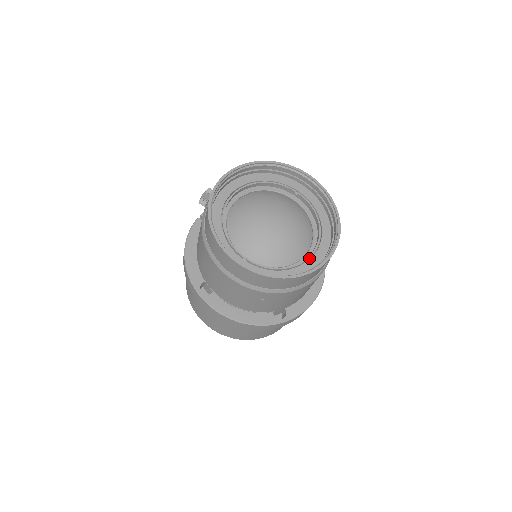
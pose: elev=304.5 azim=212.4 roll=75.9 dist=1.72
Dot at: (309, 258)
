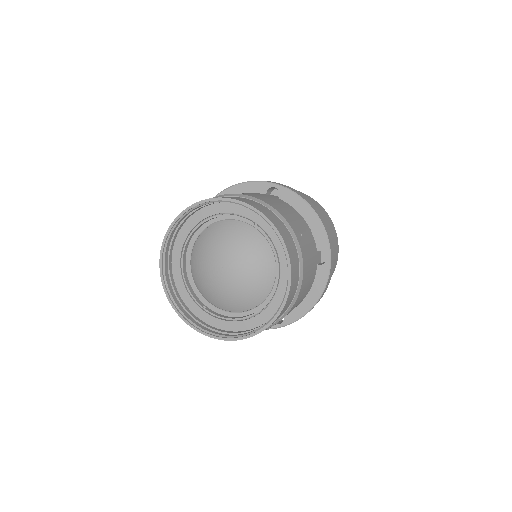
Dot at: (266, 305)
